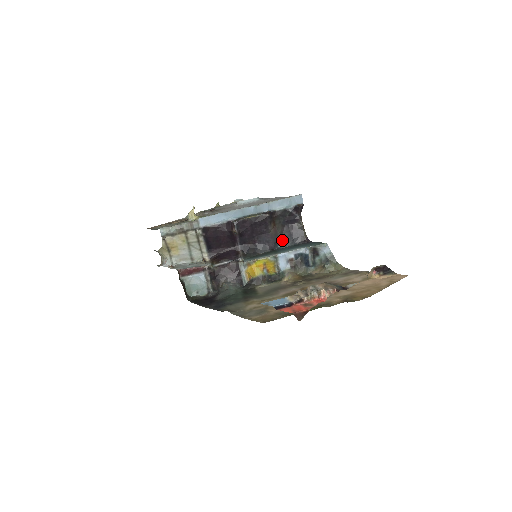
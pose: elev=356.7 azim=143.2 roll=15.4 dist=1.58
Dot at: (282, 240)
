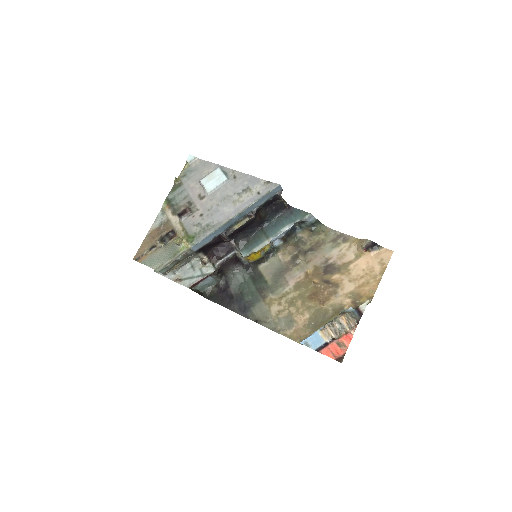
Dot at: (267, 219)
